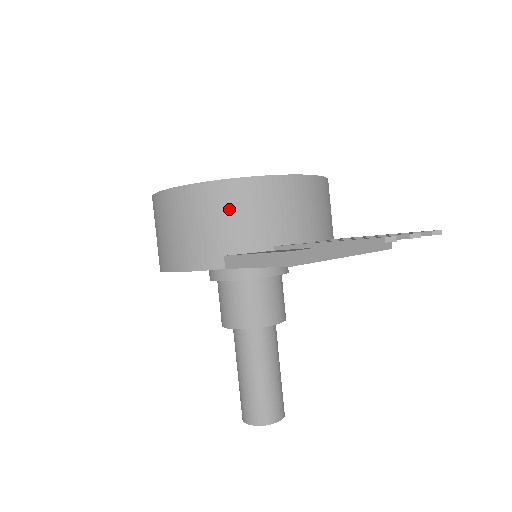
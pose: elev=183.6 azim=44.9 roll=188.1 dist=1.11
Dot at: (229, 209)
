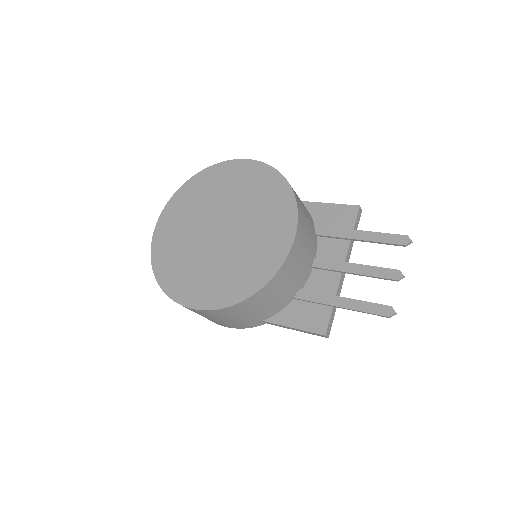
Dot at: (254, 308)
